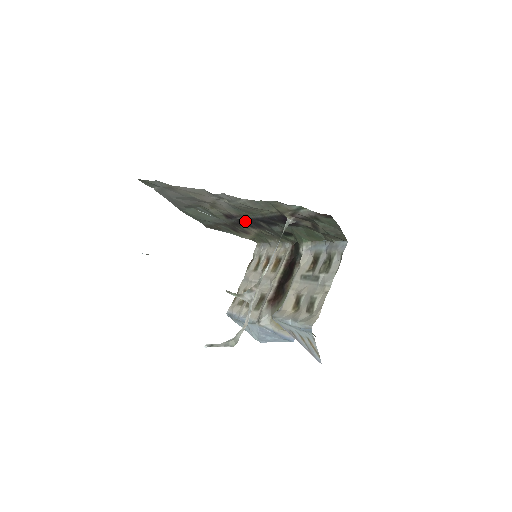
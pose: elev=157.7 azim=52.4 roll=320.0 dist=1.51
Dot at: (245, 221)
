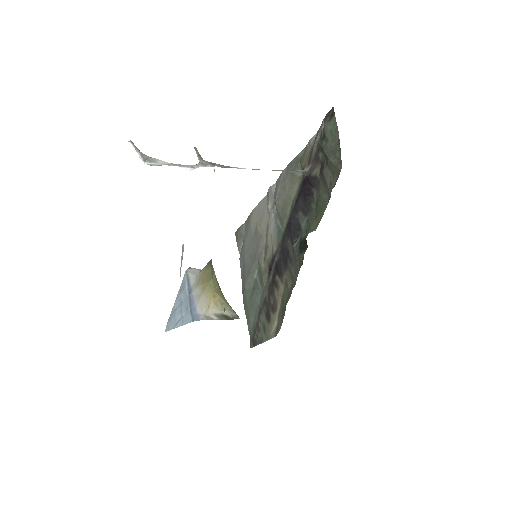
Dot at: (279, 259)
